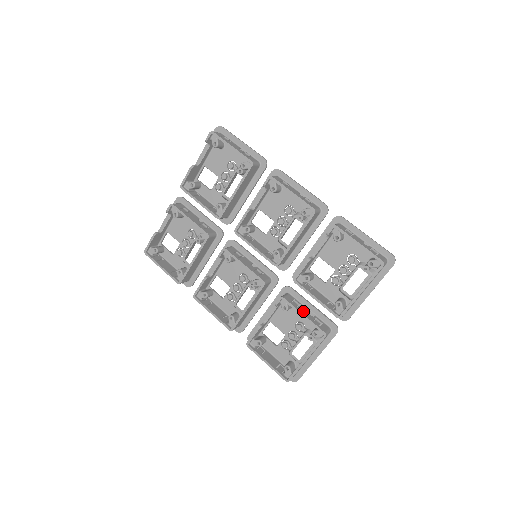
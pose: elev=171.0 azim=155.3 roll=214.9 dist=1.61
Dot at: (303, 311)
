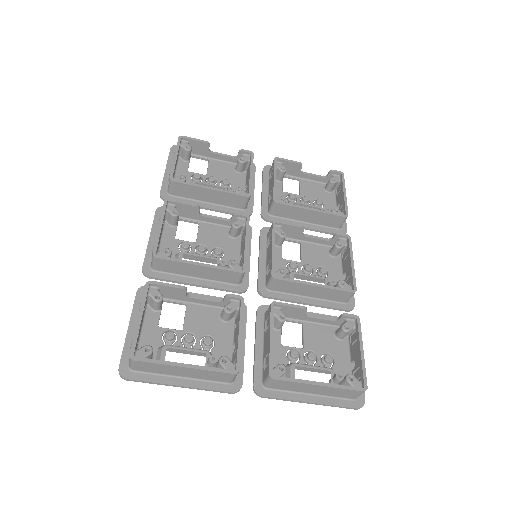
Dot at: occluded
